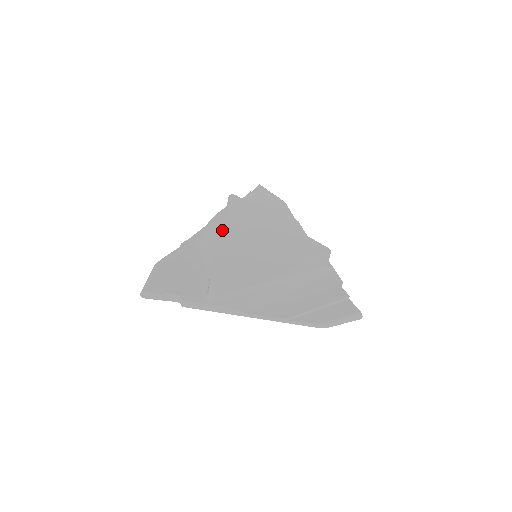
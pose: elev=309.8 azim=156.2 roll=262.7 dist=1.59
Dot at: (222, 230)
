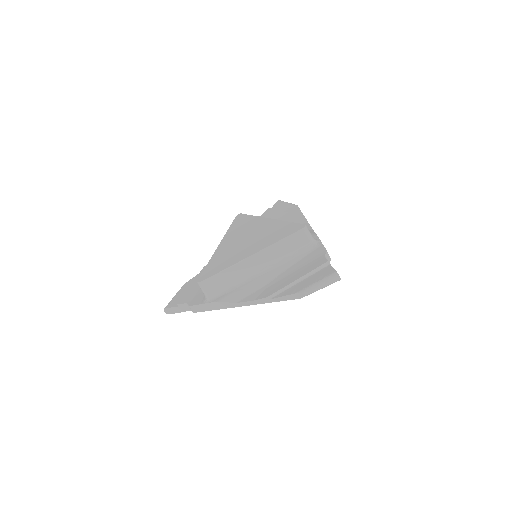
Dot at: (220, 243)
